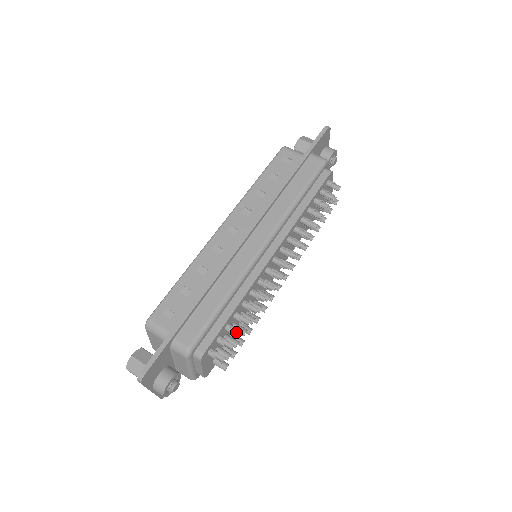
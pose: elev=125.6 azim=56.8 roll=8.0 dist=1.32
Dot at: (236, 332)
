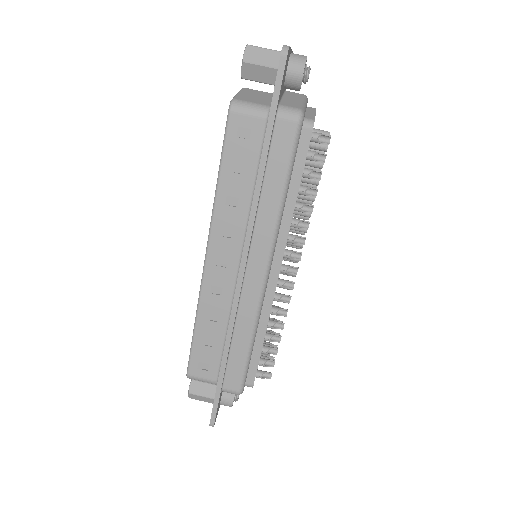
Dot at: (272, 349)
